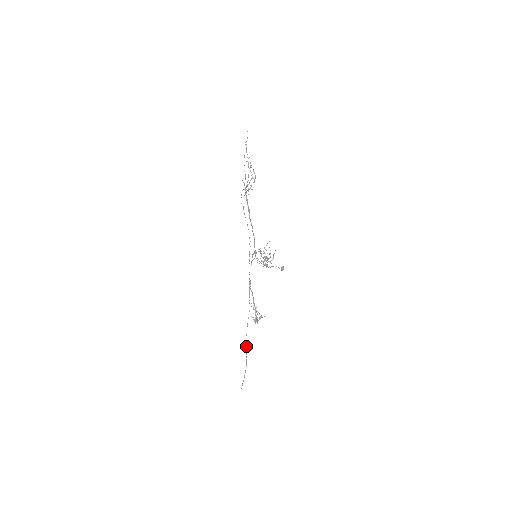
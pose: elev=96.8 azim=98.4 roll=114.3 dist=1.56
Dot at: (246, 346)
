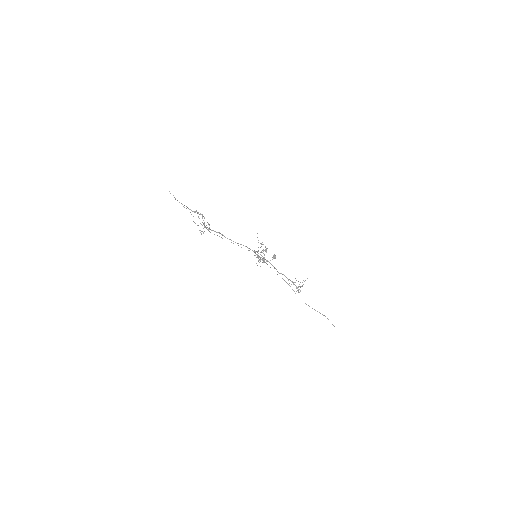
Dot at: occluded
